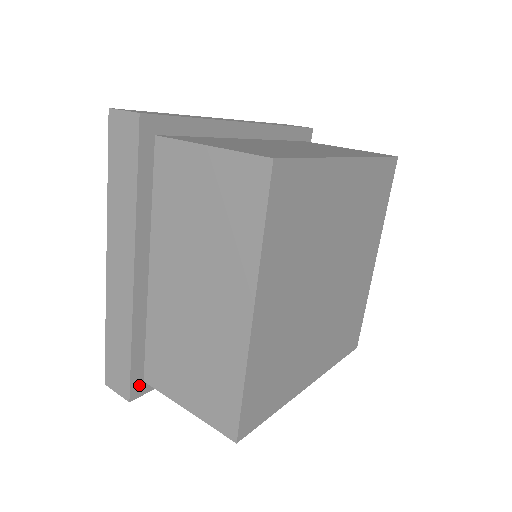
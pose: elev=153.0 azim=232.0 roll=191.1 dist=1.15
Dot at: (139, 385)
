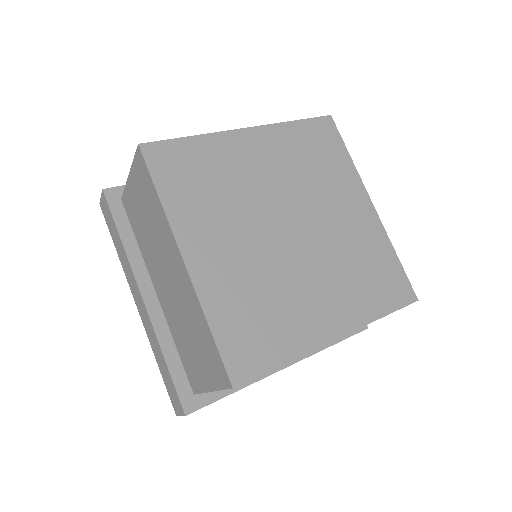
Dot at: (118, 196)
